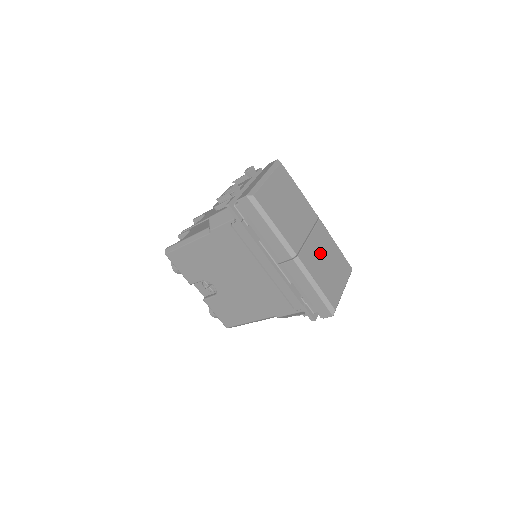
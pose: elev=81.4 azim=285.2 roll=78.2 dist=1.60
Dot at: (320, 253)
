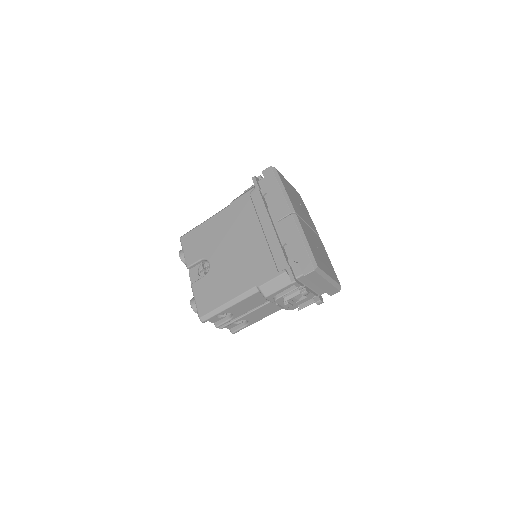
Dot at: (314, 240)
